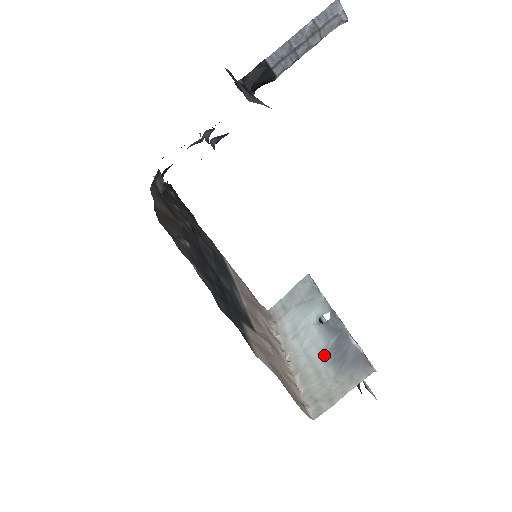
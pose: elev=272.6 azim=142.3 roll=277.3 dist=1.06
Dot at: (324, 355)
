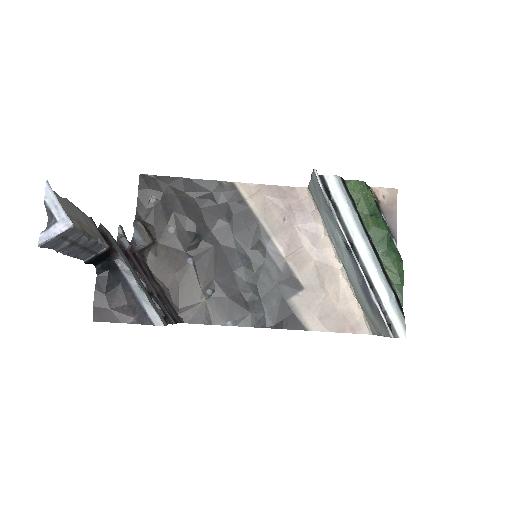
Dot at: (360, 288)
